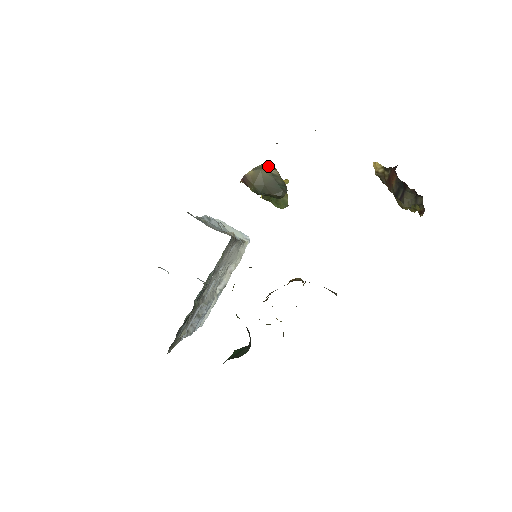
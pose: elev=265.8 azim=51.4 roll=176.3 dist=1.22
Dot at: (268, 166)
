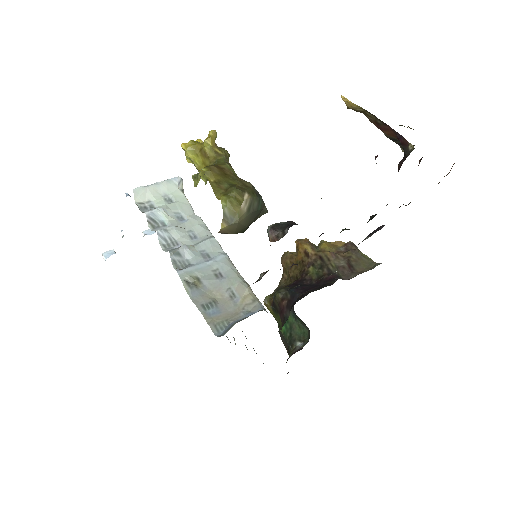
Dot at: (237, 204)
